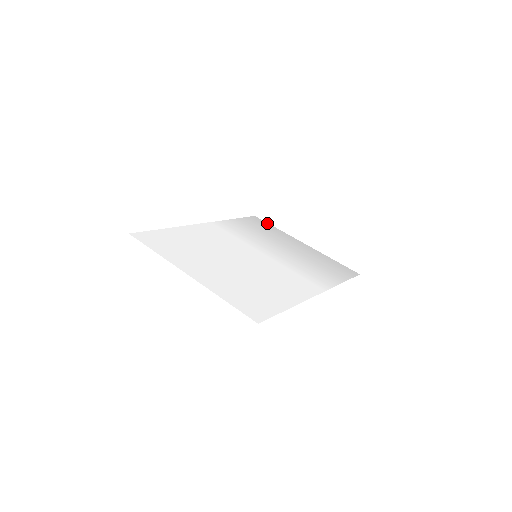
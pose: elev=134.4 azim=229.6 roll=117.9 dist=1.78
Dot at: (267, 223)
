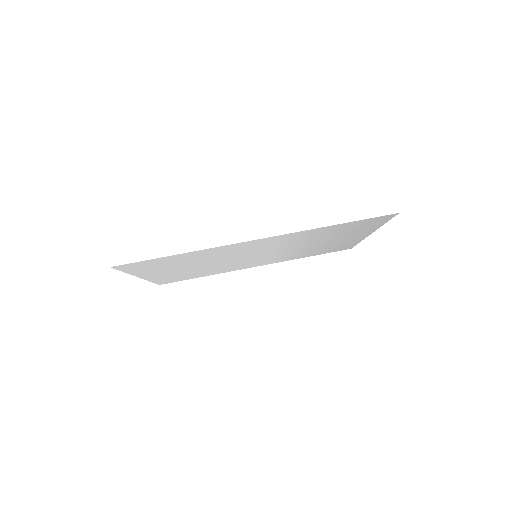
Dot at: (354, 245)
